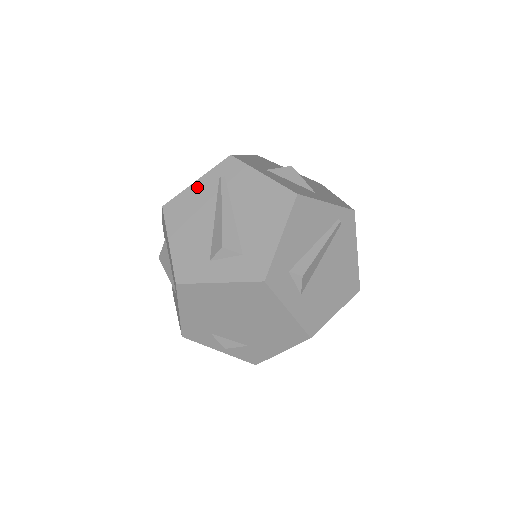
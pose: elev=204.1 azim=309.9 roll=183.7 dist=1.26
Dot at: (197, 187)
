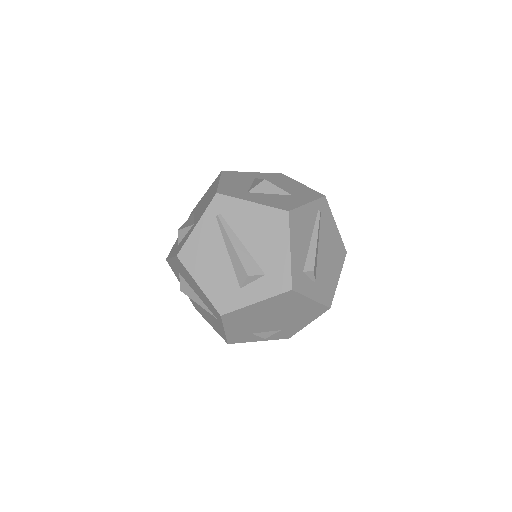
Dot at: (200, 230)
